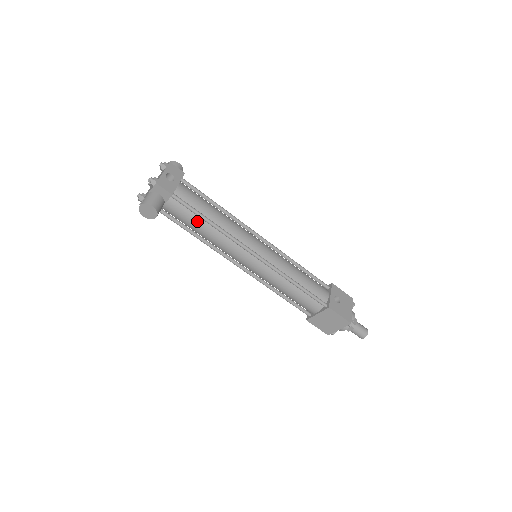
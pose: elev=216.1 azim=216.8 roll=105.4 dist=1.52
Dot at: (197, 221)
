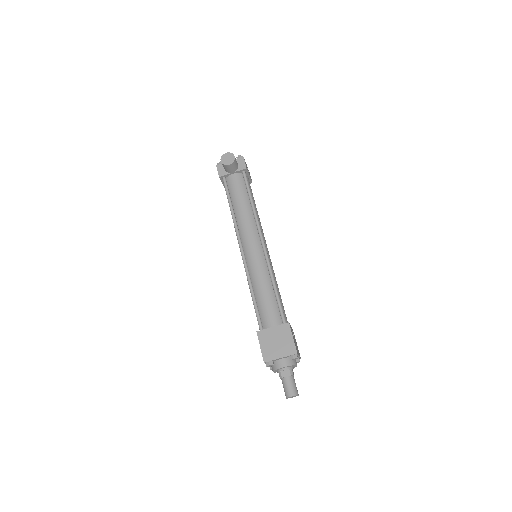
Dot at: (244, 196)
